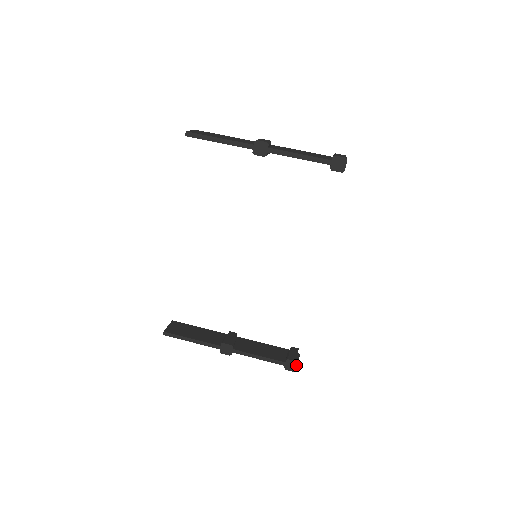
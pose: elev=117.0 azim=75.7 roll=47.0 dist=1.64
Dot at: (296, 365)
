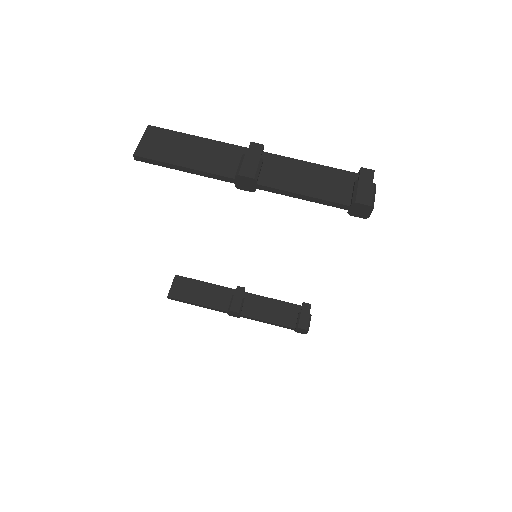
Dot at: (306, 331)
